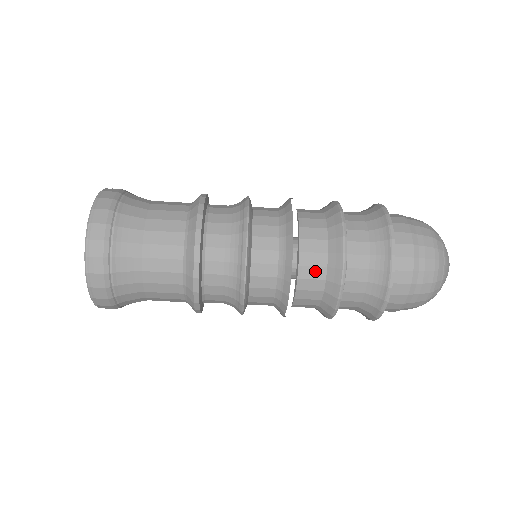
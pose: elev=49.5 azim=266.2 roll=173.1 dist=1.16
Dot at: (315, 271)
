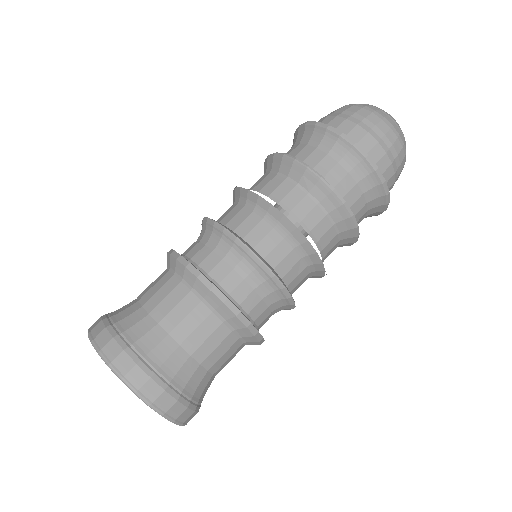
Dot at: (266, 179)
